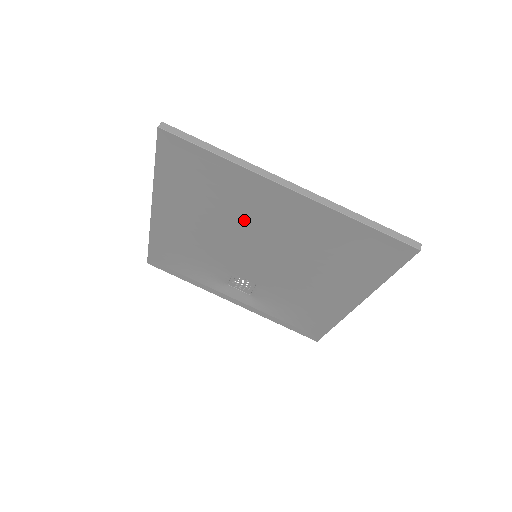
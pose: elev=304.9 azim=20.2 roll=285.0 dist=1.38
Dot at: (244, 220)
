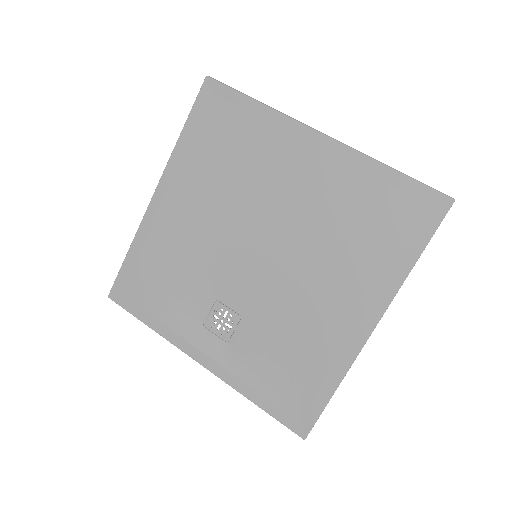
Dot at: (258, 191)
